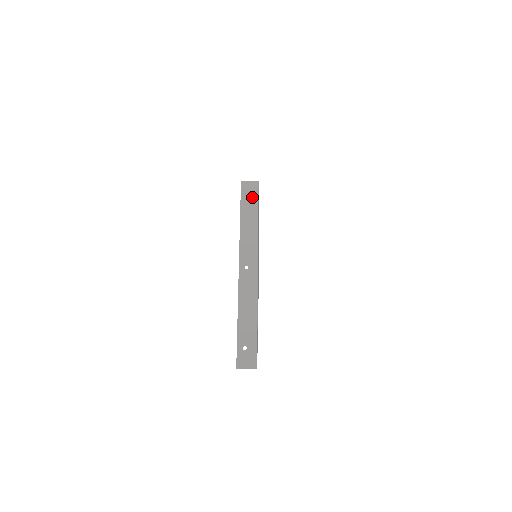
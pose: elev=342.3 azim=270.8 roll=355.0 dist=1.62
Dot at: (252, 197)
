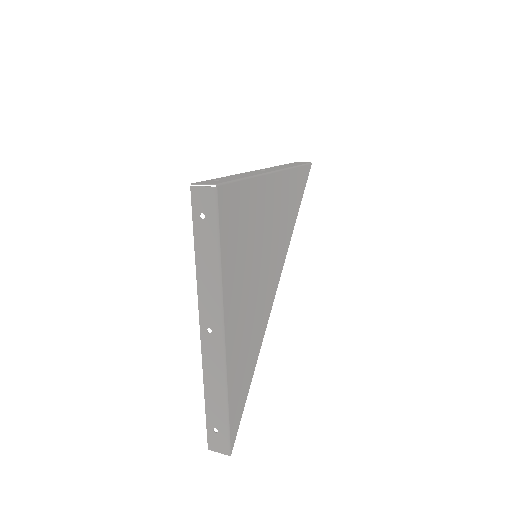
Dot at: (208, 218)
